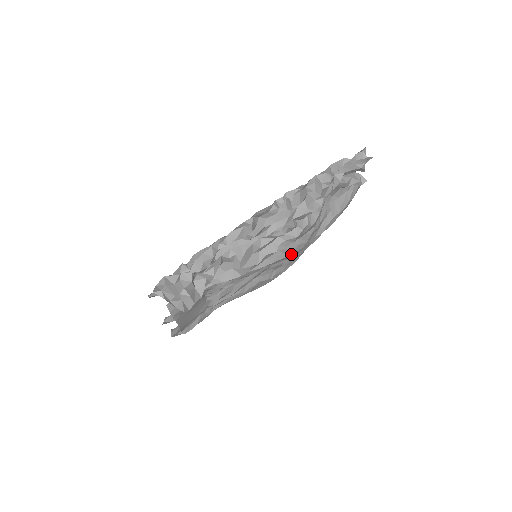
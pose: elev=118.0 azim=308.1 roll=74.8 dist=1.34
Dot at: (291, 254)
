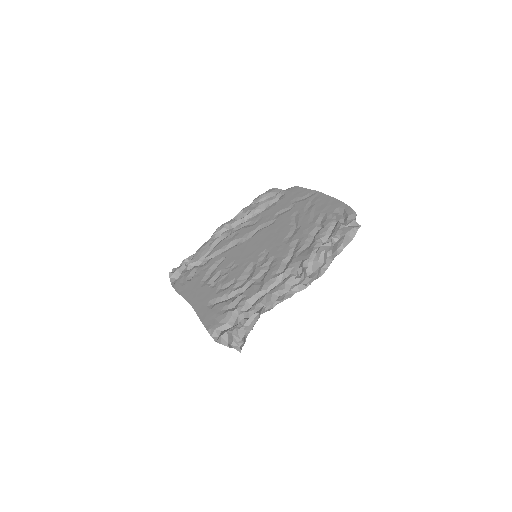
Dot at: occluded
